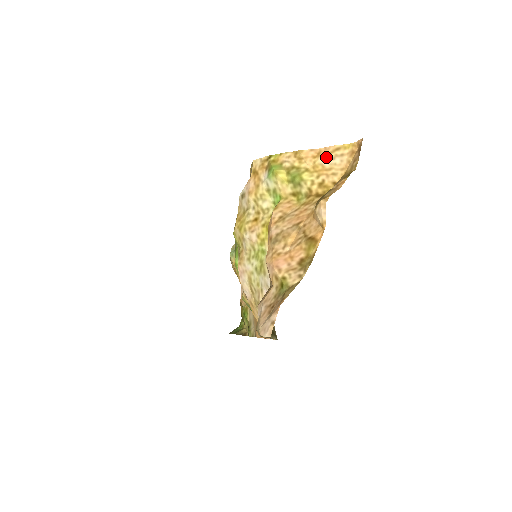
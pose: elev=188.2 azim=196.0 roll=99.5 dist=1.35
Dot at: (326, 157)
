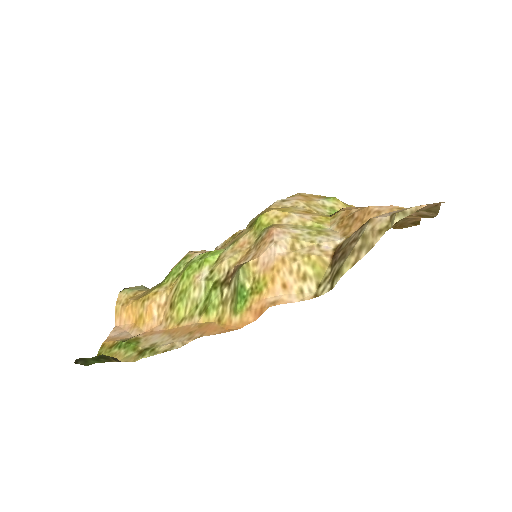
Dot at: occluded
